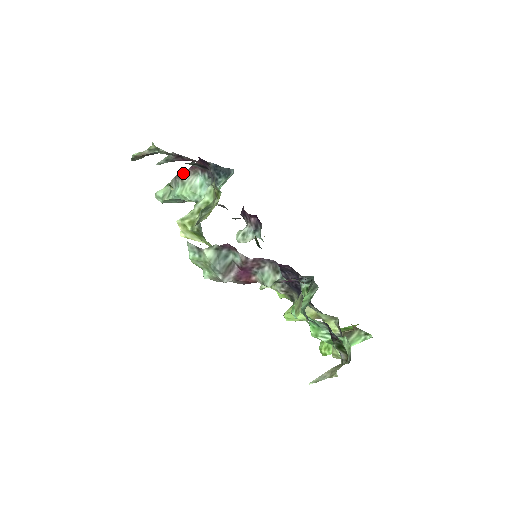
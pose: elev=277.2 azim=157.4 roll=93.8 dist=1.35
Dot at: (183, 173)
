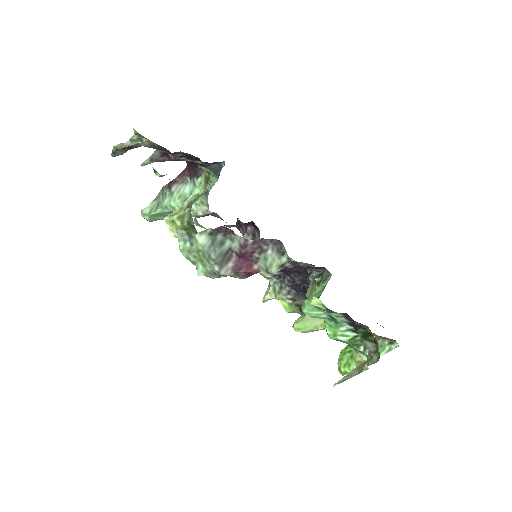
Dot at: (170, 183)
